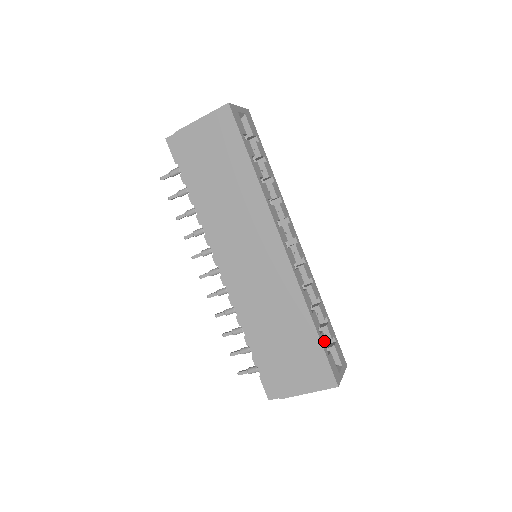
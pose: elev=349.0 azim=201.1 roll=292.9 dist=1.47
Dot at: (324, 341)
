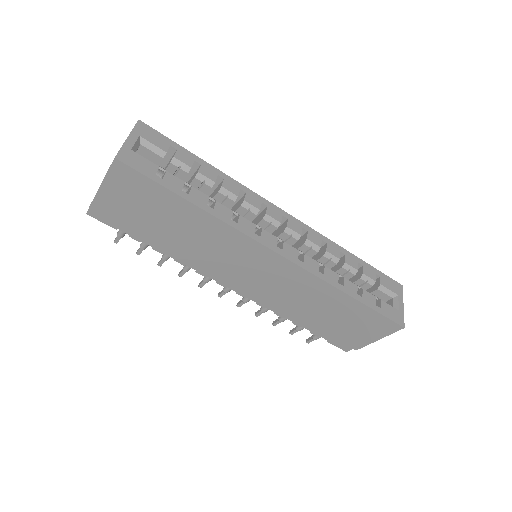
Dot at: (369, 299)
